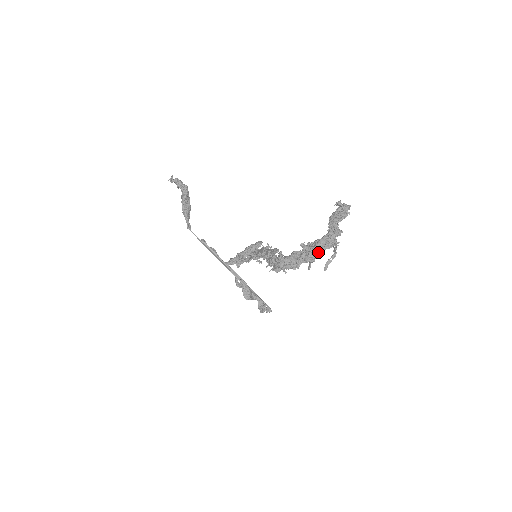
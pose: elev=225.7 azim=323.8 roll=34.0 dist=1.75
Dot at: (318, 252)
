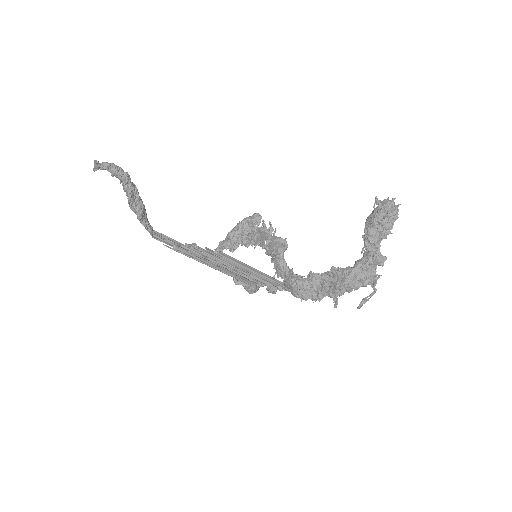
Dot at: (348, 289)
